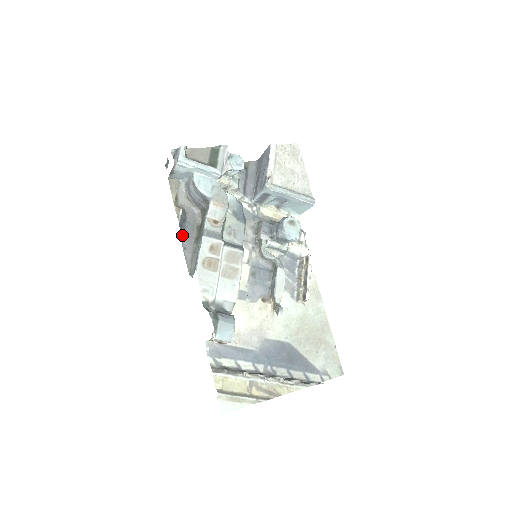
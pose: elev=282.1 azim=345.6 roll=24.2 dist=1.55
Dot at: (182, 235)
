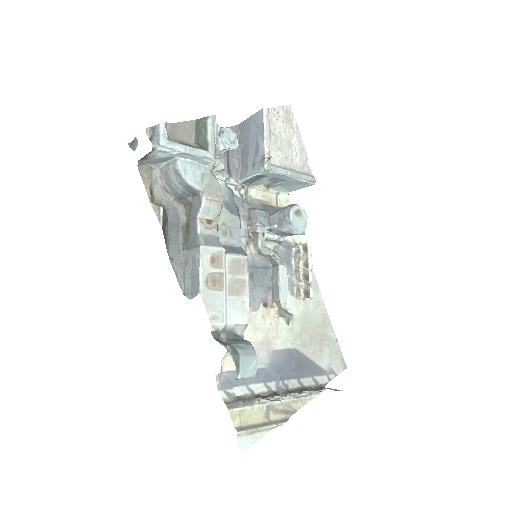
Dot at: (166, 242)
